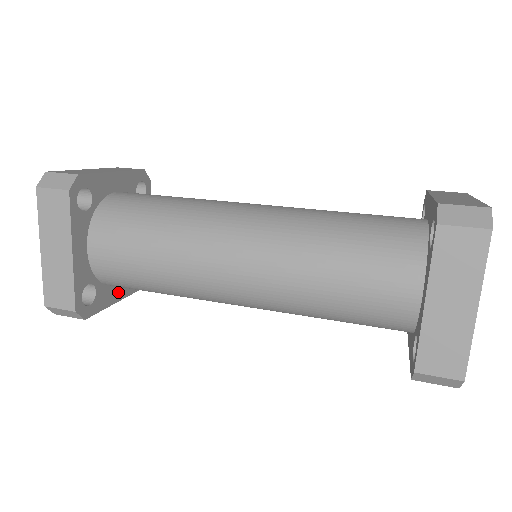
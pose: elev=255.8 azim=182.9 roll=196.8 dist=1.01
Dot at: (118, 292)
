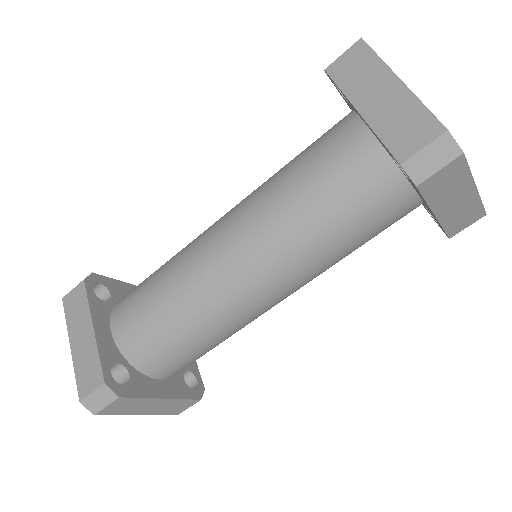
Dot at: (161, 389)
